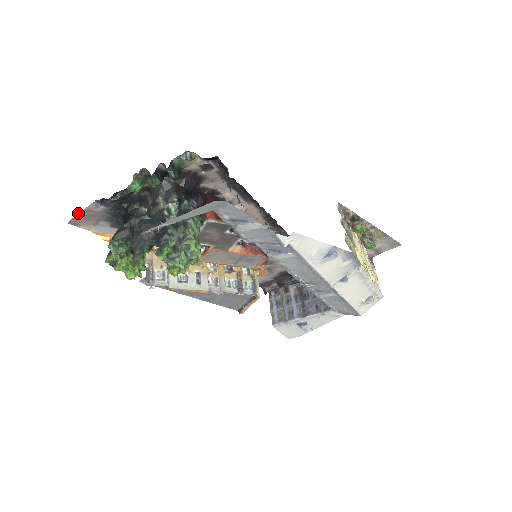
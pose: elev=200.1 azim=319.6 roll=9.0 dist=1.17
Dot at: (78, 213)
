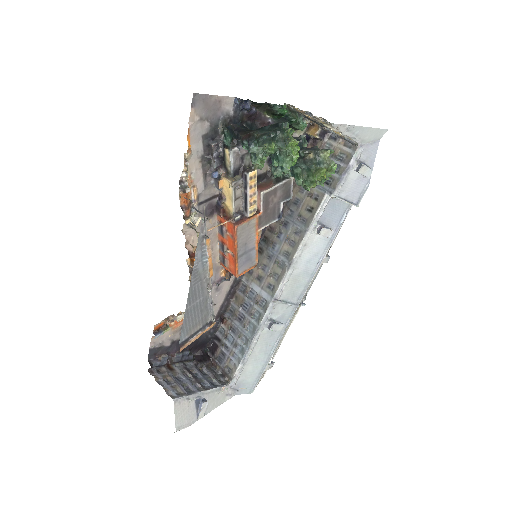
Dot at: occluded
